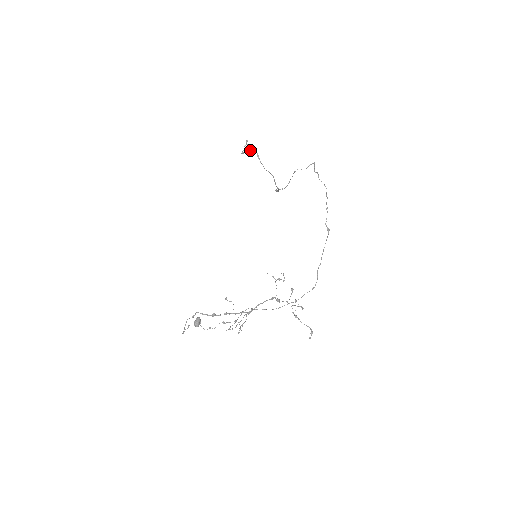
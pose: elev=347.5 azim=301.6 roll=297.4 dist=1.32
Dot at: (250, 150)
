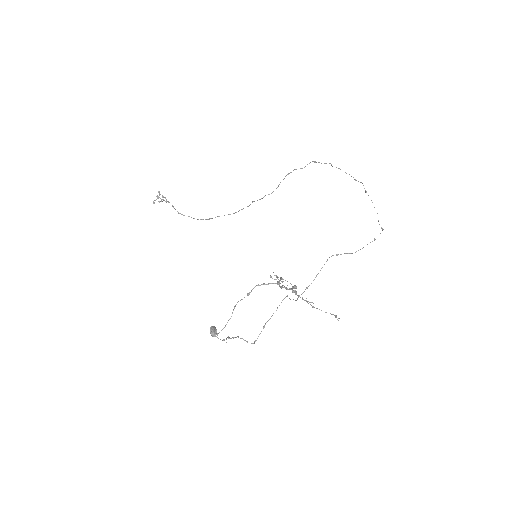
Dot at: occluded
